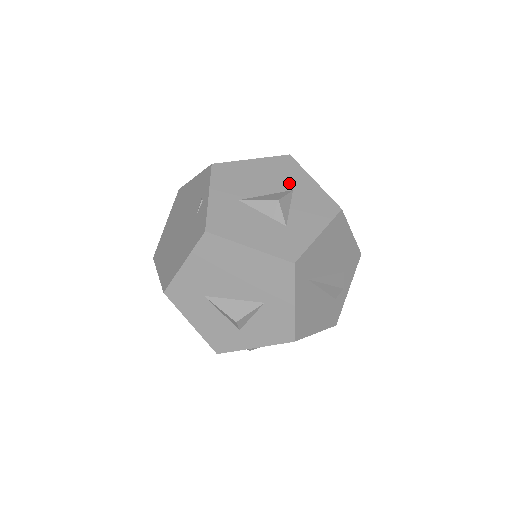
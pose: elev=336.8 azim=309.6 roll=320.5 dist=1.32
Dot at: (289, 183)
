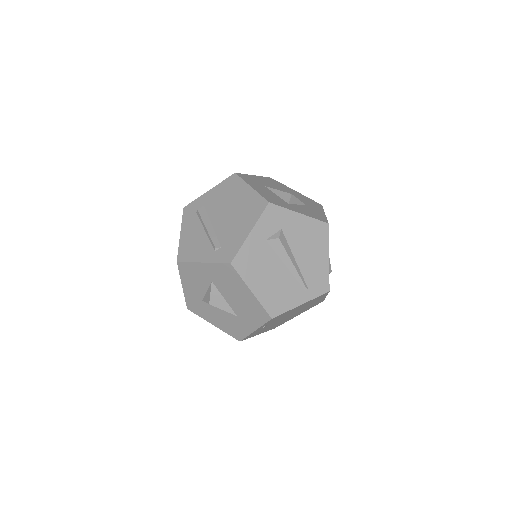
Dot at: occluded
